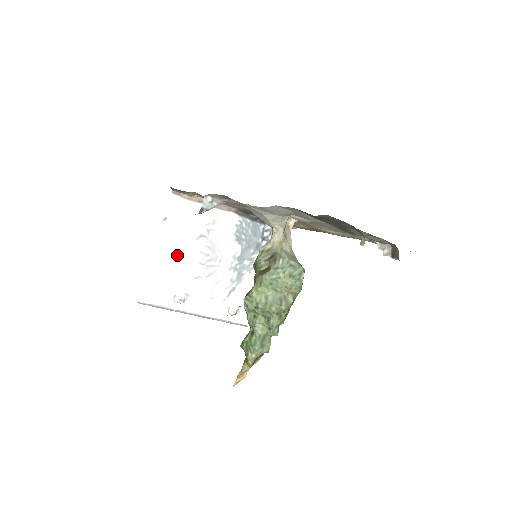
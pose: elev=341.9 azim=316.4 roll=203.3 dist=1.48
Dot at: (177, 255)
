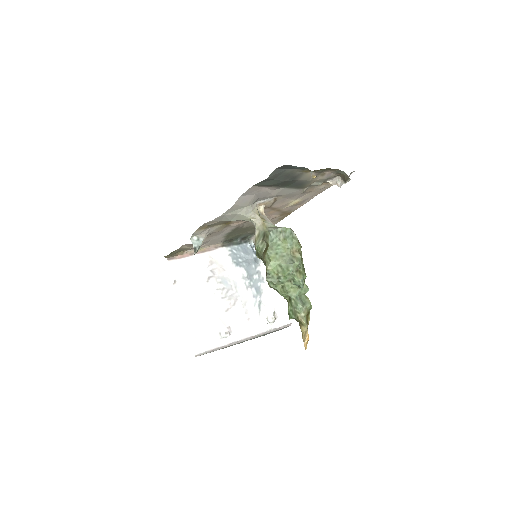
Dot at: (201, 302)
